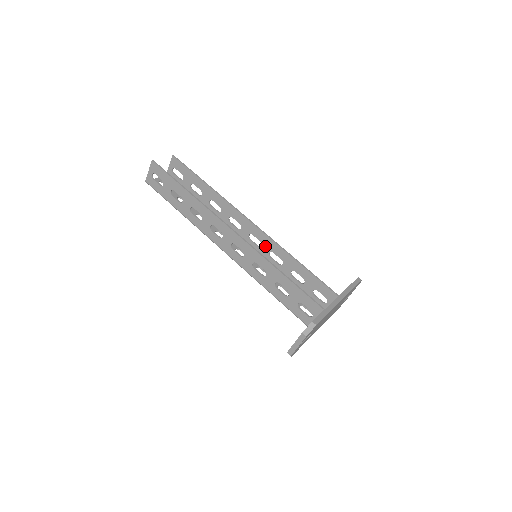
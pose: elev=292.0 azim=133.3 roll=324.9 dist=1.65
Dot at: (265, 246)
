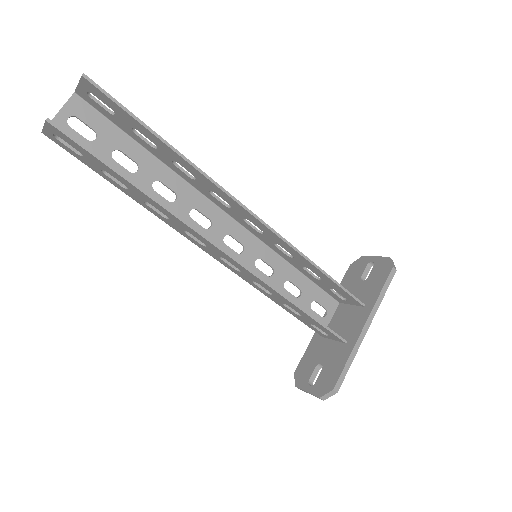
Dot at: (269, 237)
